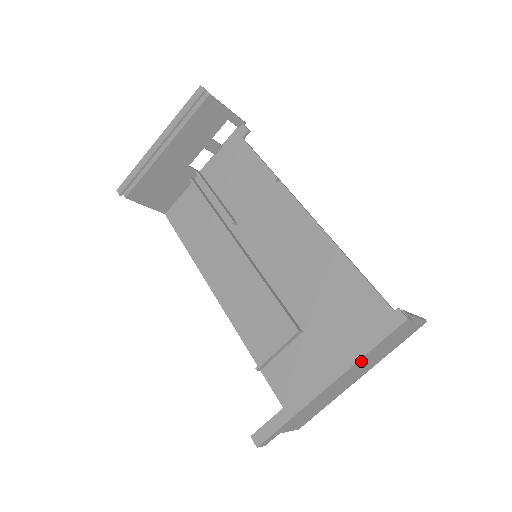
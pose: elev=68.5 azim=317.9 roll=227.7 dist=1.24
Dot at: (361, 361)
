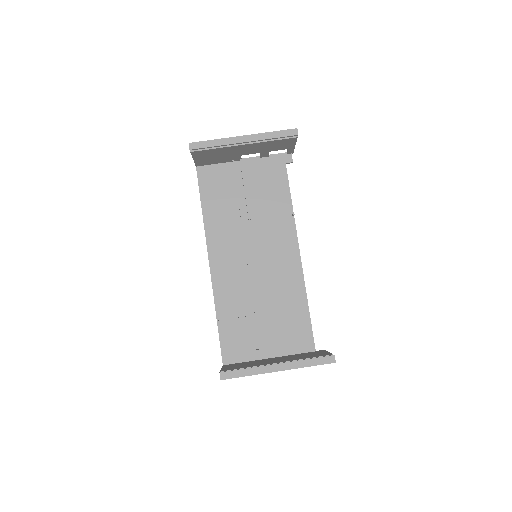
Dot at: (301, 367)
